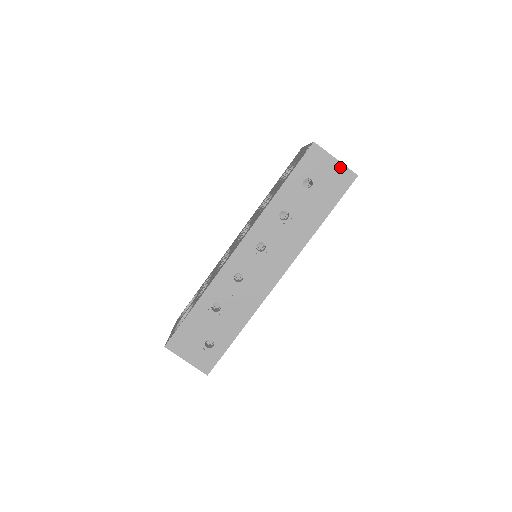
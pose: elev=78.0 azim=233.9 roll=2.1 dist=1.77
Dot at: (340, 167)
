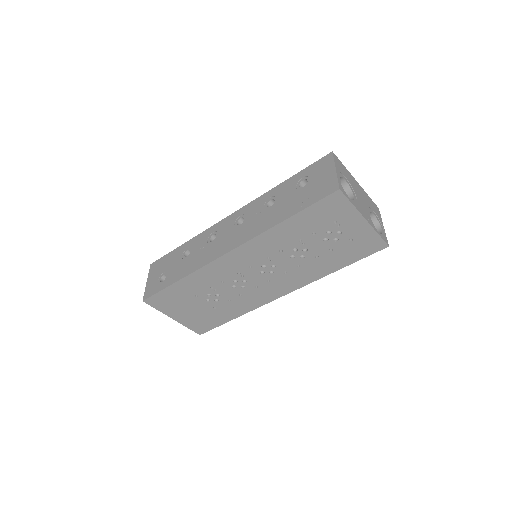
Dot at: (333, 177)
